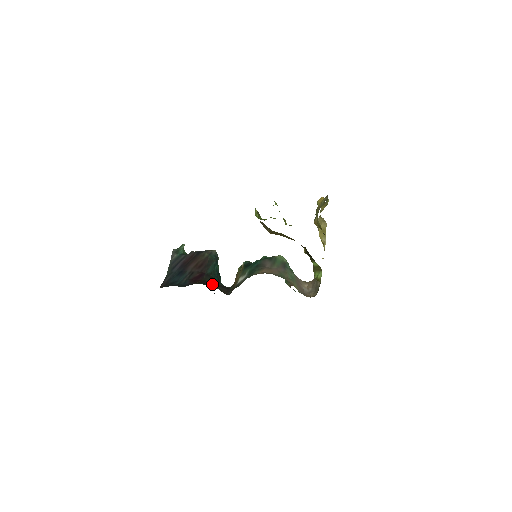
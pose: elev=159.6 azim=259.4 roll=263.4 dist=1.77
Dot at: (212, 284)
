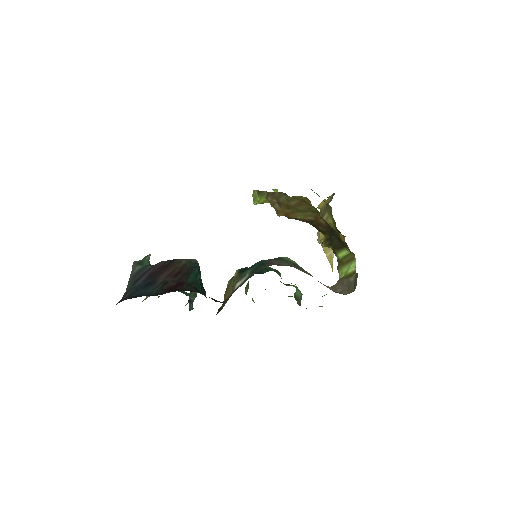
Dot at: occluded
